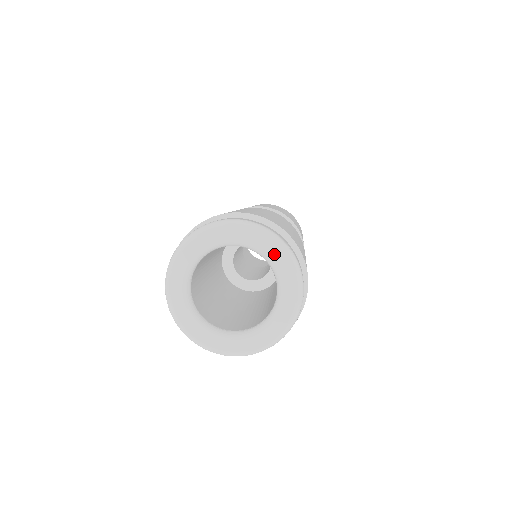
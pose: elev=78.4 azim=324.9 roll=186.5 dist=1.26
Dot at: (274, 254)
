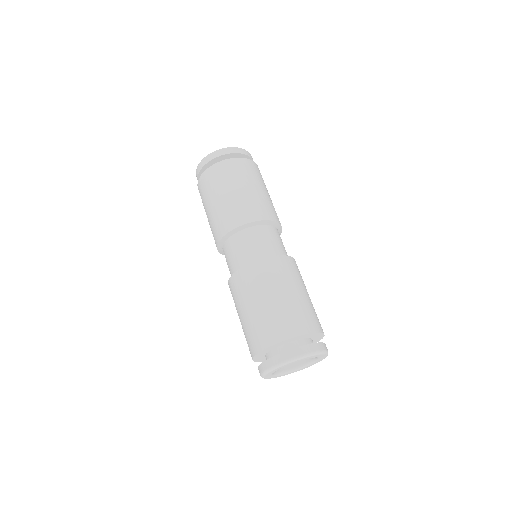
Dot at: occluded
